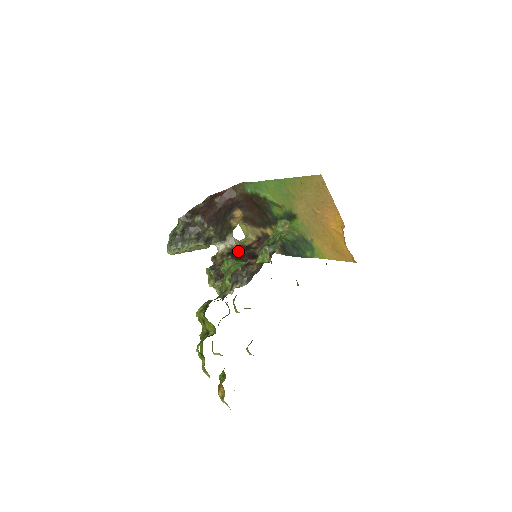
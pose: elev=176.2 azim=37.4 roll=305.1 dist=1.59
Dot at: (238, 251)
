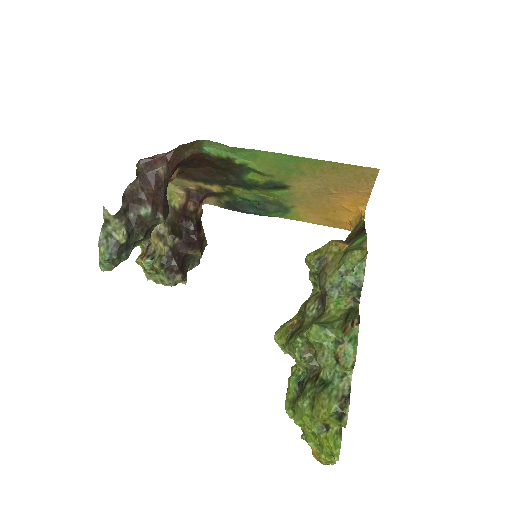
Dot at: (179, 224)
